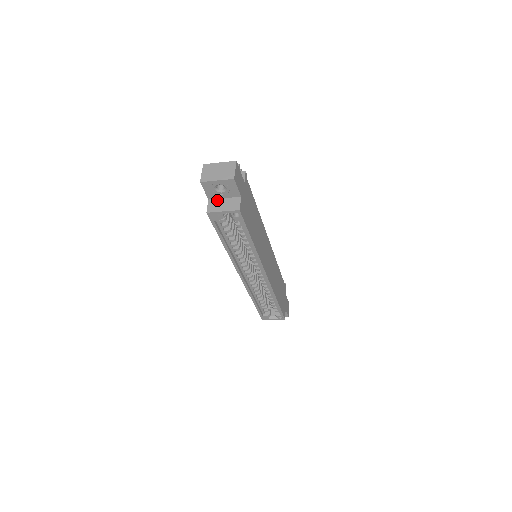
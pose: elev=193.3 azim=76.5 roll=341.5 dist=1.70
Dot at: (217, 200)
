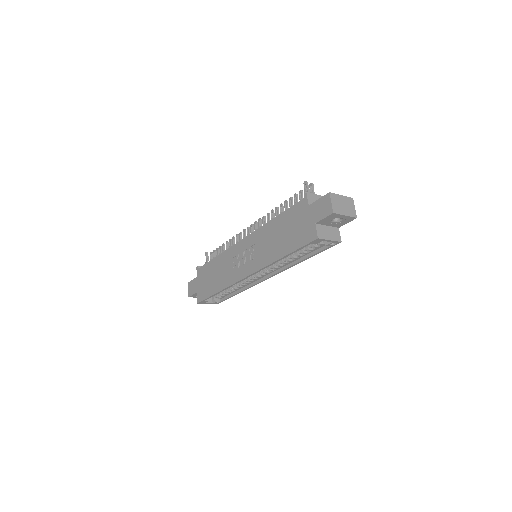
Dot at: (323, 226)
